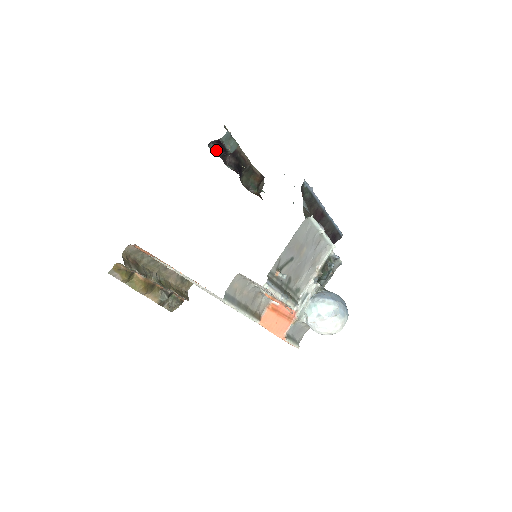
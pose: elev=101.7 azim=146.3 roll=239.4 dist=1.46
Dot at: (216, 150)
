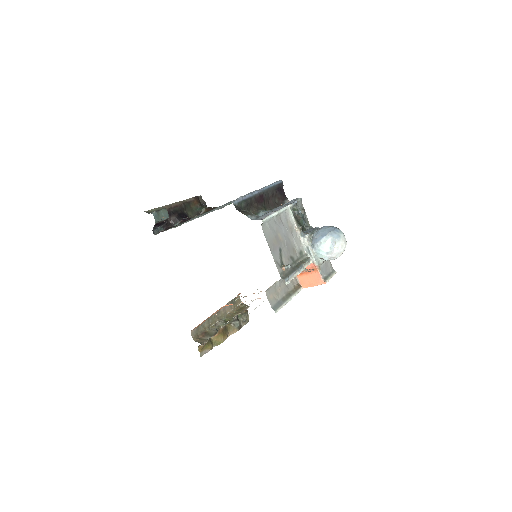
Dot at: (160, 229)
